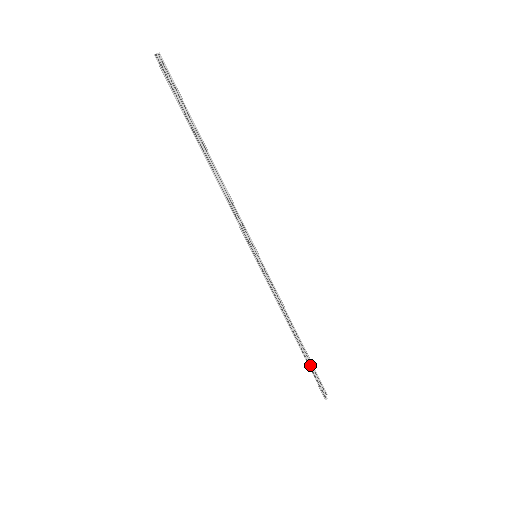
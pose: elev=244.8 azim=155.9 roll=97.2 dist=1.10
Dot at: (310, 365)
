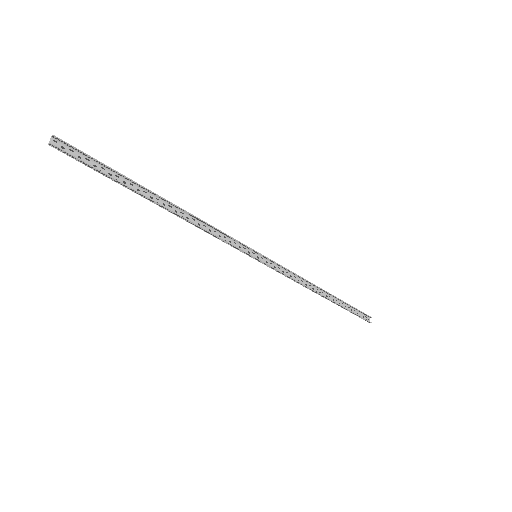
Dot at: (345, 308)
